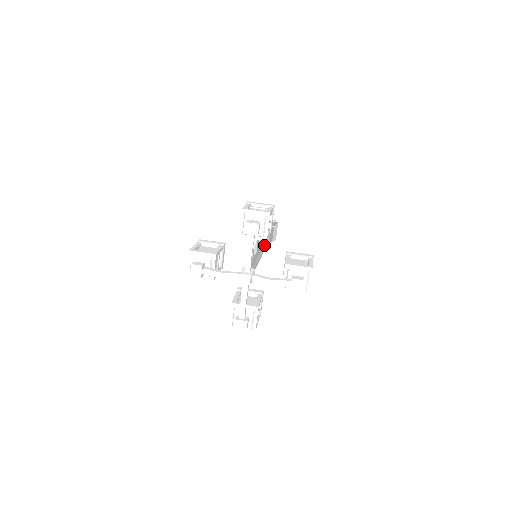
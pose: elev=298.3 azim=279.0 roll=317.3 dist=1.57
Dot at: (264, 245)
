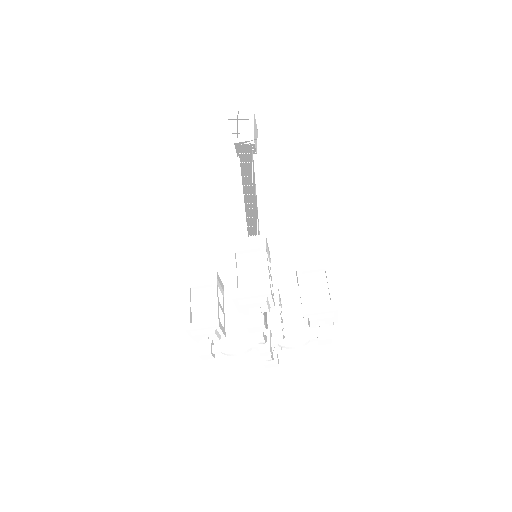
Dot at: (256, 212)
